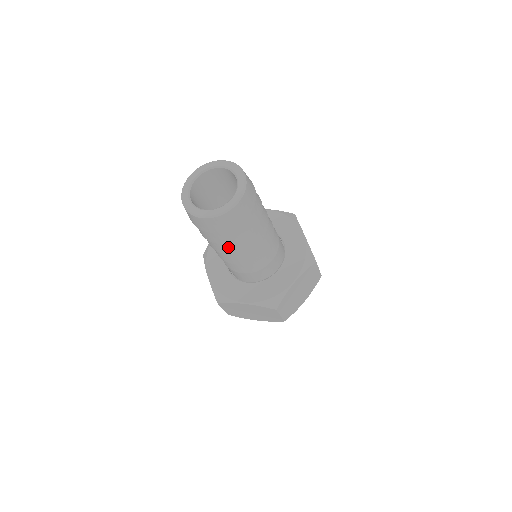
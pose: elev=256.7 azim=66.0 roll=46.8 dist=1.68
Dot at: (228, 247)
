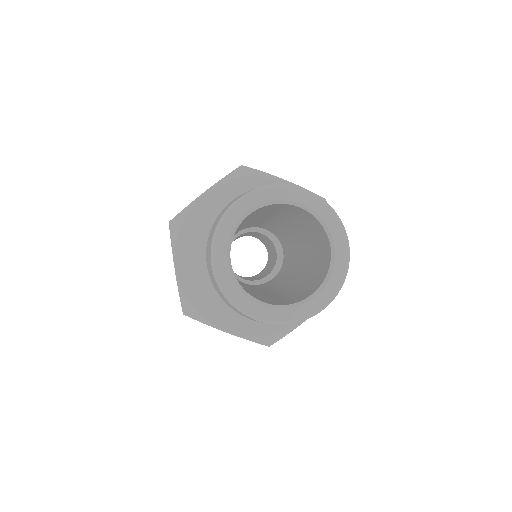
Dot at: occluded
